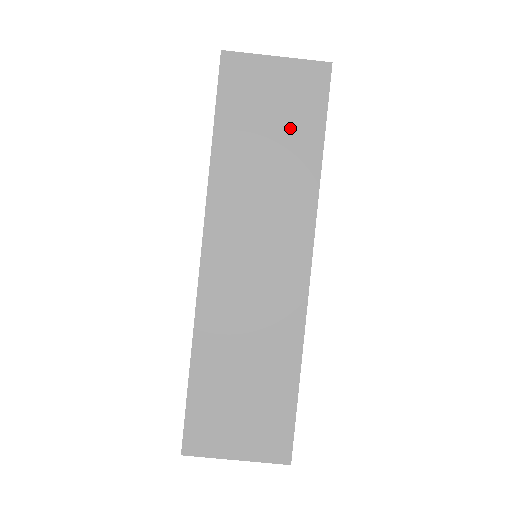
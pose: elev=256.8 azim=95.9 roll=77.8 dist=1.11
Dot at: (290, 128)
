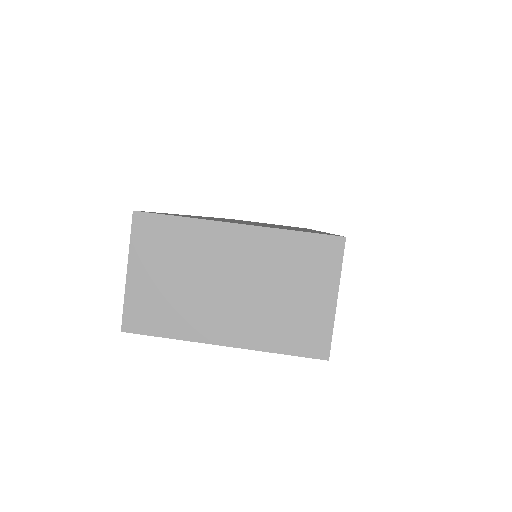
Dot at: occluded
